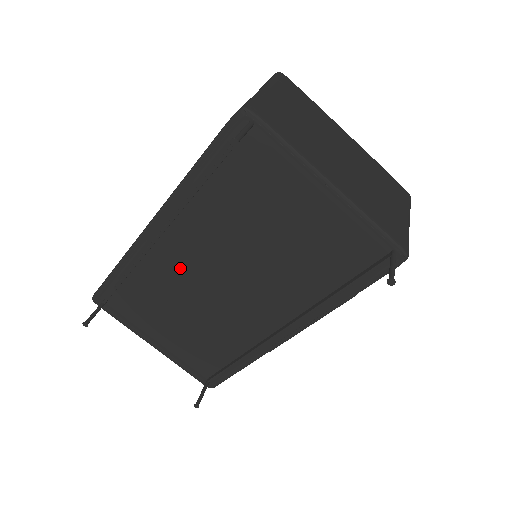
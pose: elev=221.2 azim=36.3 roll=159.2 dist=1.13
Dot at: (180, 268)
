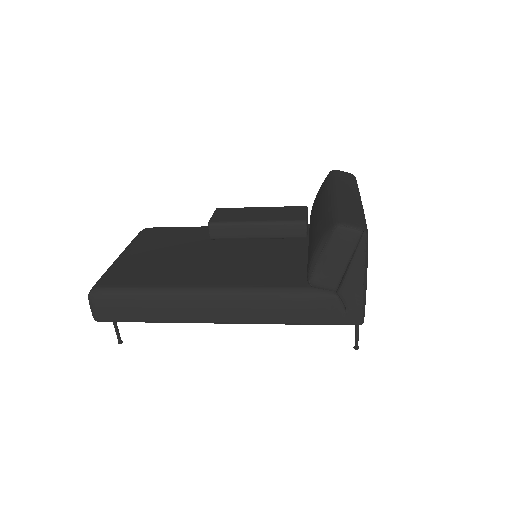
Dot at: occluded
